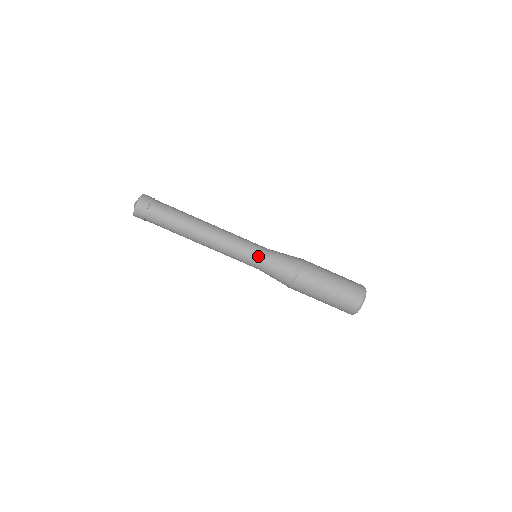
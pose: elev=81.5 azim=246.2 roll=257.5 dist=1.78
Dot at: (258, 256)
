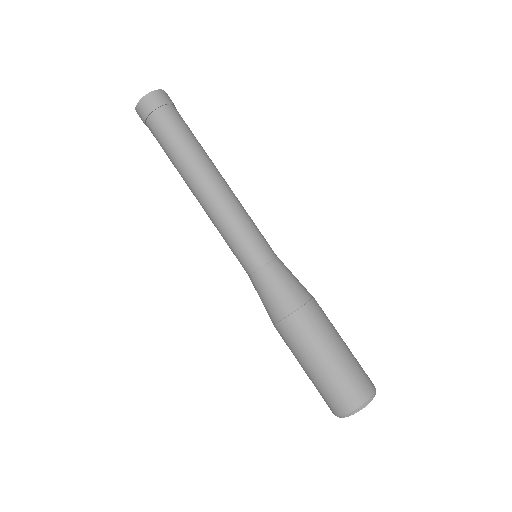
Dot at: (267, 250)
